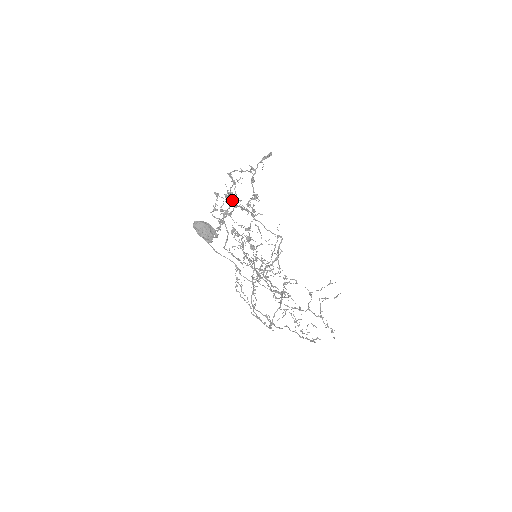
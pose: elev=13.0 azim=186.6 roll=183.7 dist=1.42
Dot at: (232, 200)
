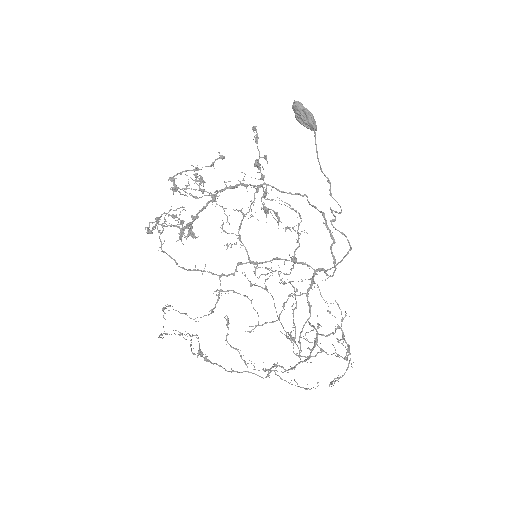
Dot at: occluded
